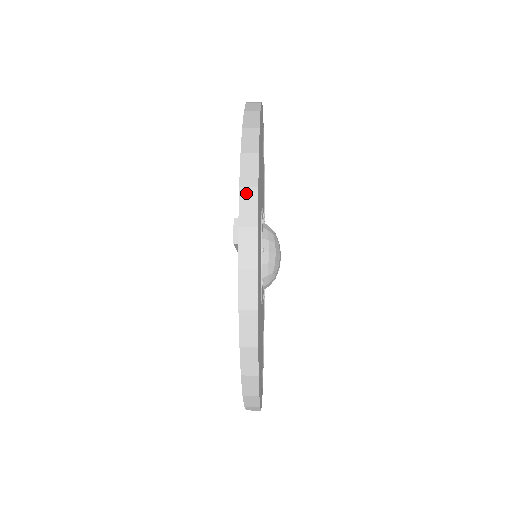
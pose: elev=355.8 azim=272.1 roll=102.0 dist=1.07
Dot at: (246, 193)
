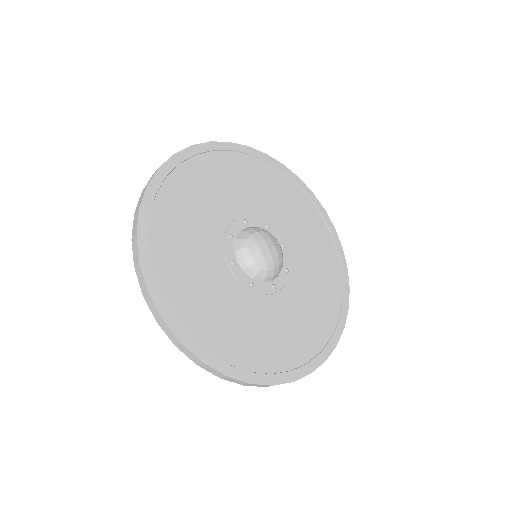
Dot at: occluded
